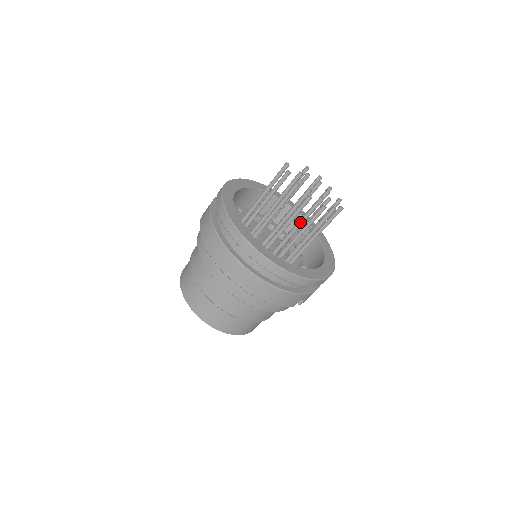
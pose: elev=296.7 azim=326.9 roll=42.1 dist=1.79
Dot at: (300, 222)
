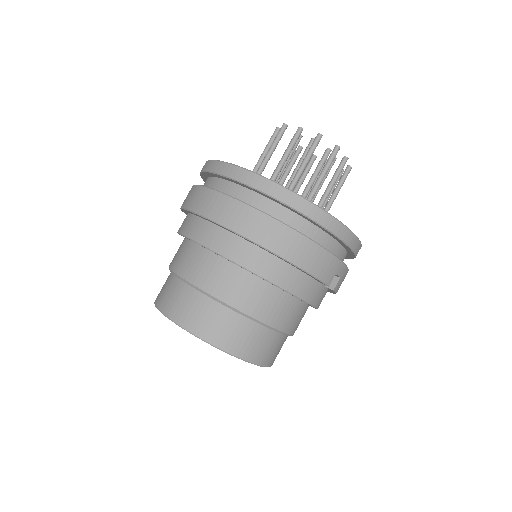
Dot at: (309, 183)
